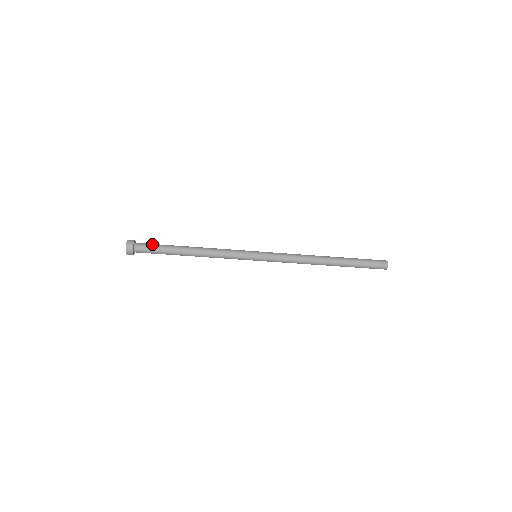
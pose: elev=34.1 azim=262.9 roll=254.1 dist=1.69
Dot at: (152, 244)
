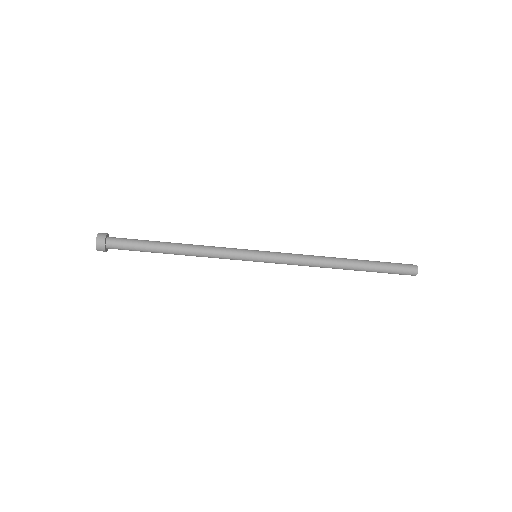
Dot at: occluded
